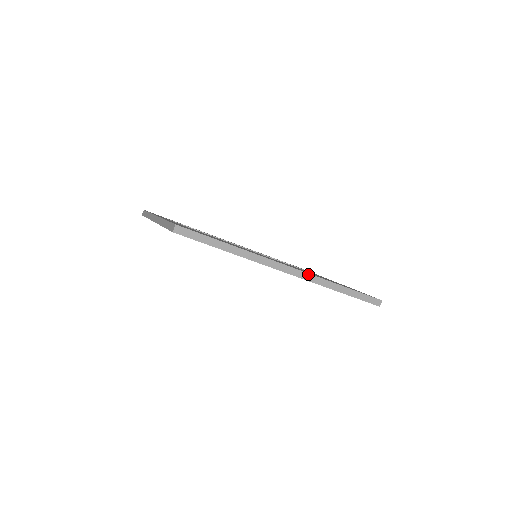
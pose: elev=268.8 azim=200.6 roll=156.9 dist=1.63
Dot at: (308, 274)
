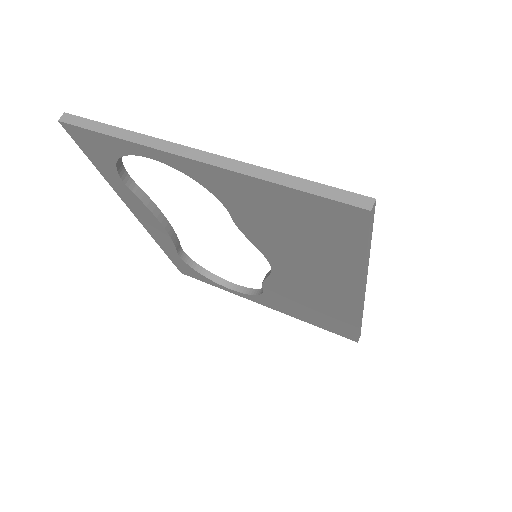
Dot at: occluded
